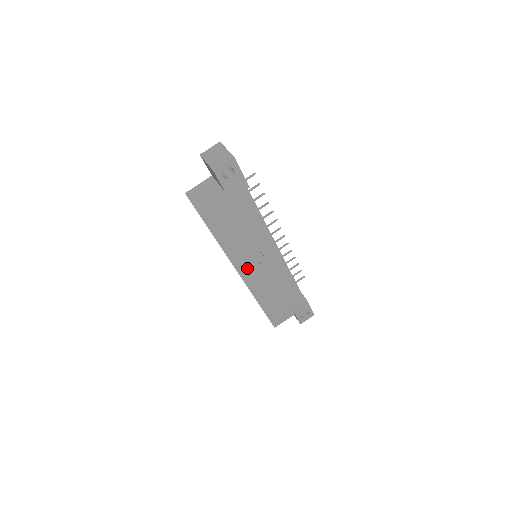
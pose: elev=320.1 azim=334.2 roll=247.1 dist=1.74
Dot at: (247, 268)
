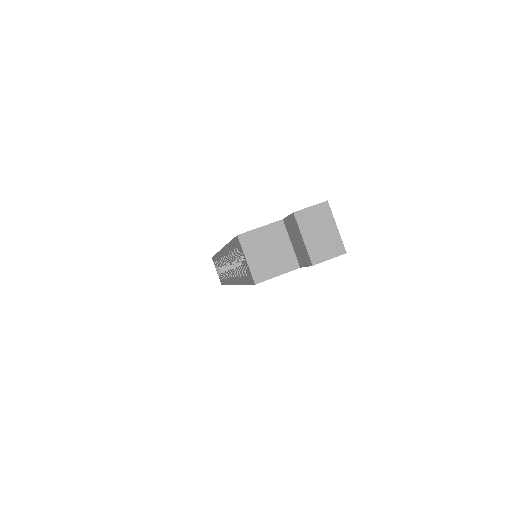
Dot at: occluded
